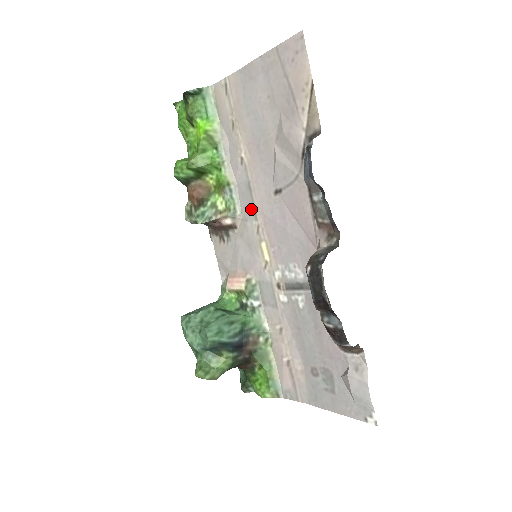
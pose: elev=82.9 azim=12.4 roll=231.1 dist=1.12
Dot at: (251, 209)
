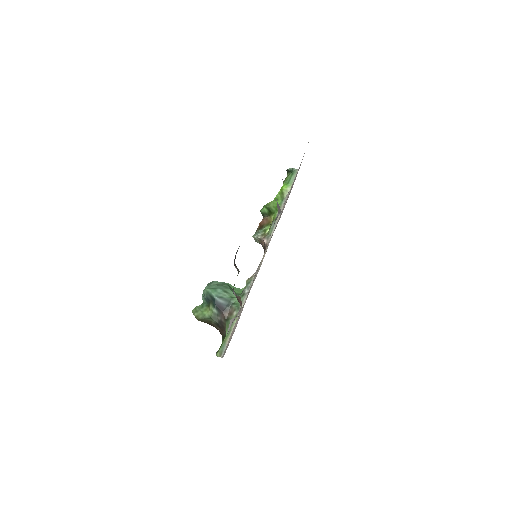
Dot at: occluded
